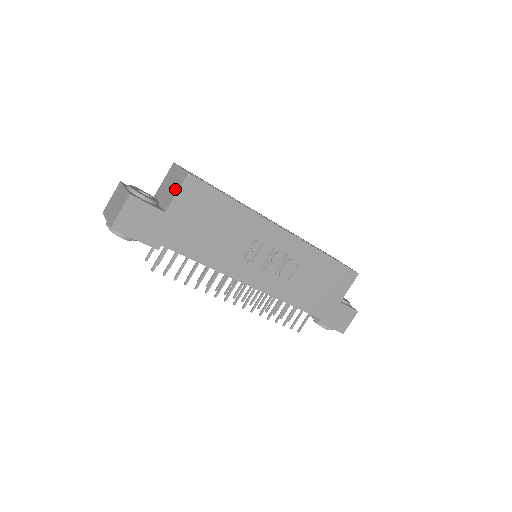
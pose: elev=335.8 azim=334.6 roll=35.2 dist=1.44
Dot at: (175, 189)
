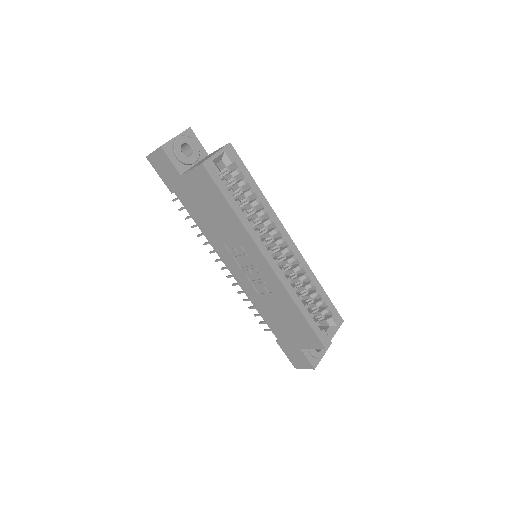
Dot at: occluded
